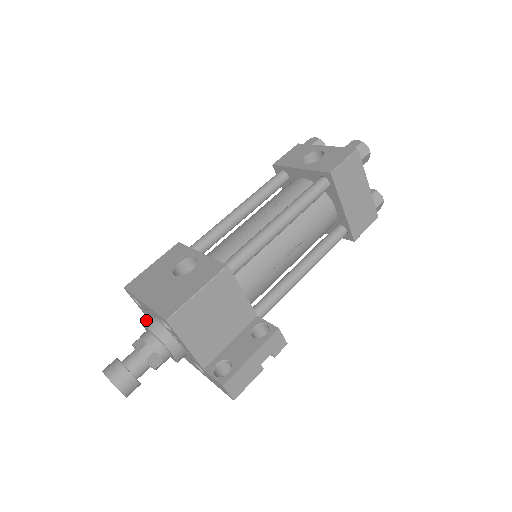
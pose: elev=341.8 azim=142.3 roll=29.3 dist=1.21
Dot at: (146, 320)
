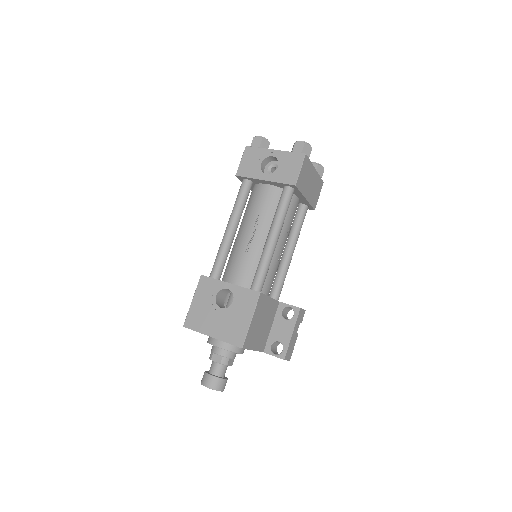
Dot at: (213, 342)
